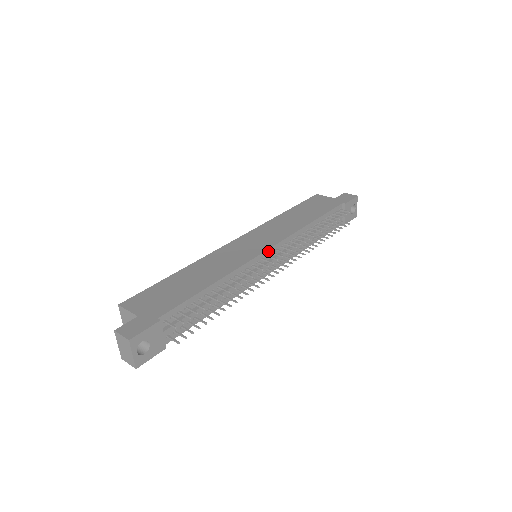
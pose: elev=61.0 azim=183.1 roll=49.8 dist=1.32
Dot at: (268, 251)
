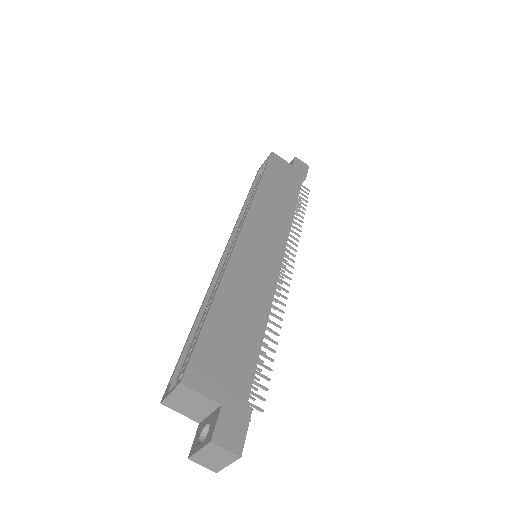
Dot at: (281, 260)
